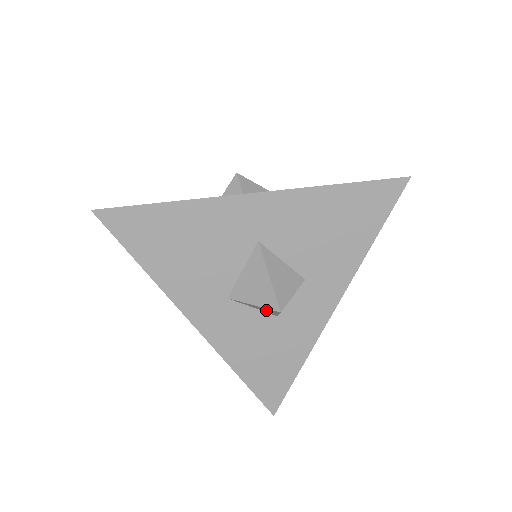
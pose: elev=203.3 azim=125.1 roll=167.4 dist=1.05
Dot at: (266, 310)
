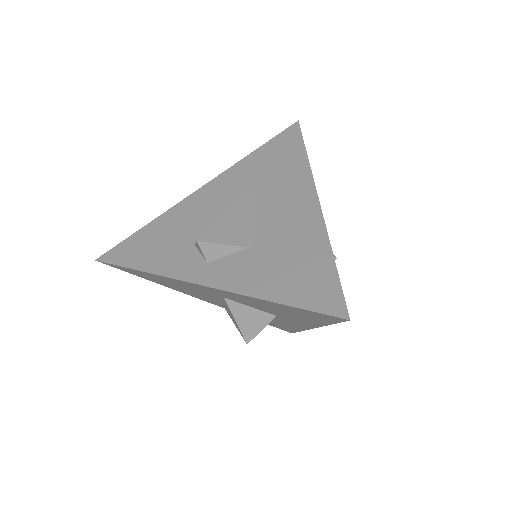
Dot at: occluded
